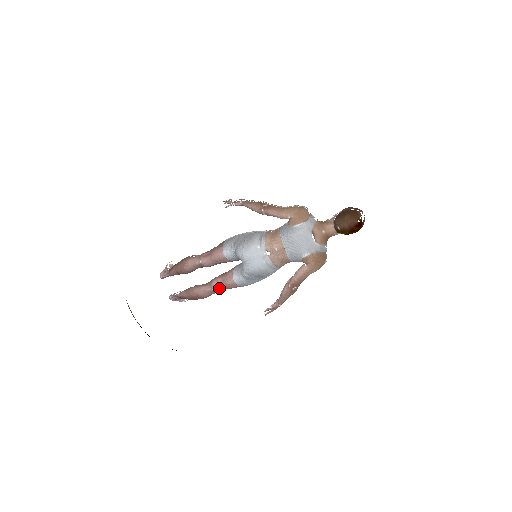
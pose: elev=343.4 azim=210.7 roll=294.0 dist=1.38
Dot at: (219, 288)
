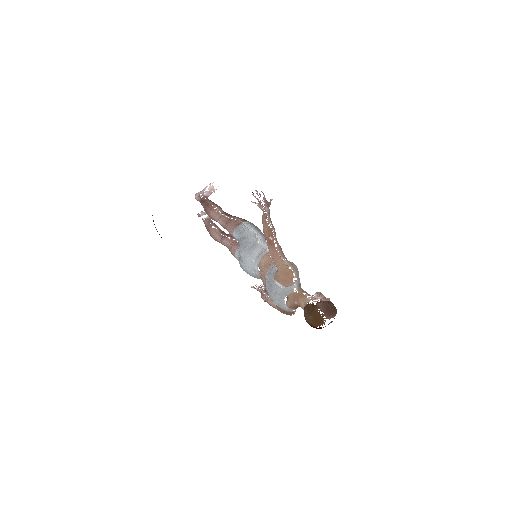
Dot at: (227, 247)
